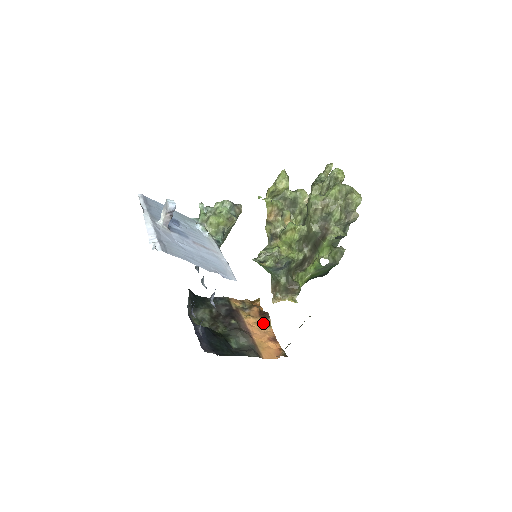
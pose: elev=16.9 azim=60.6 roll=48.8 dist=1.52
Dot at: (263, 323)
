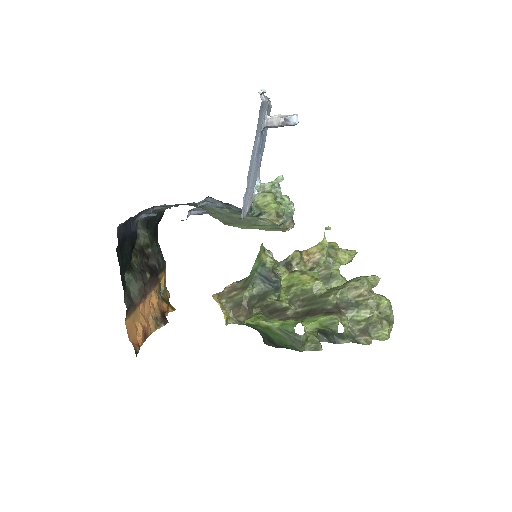
Dot at: (157, 317)
